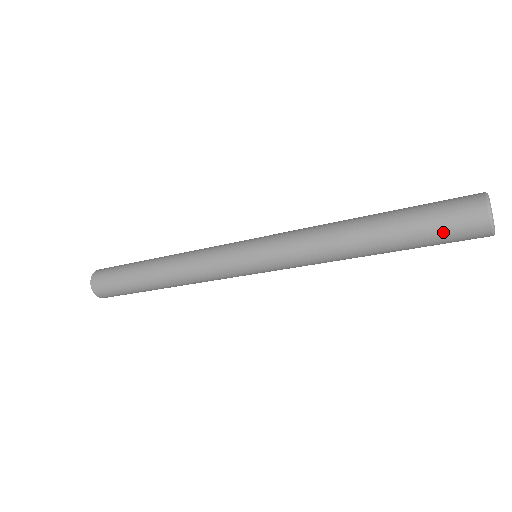
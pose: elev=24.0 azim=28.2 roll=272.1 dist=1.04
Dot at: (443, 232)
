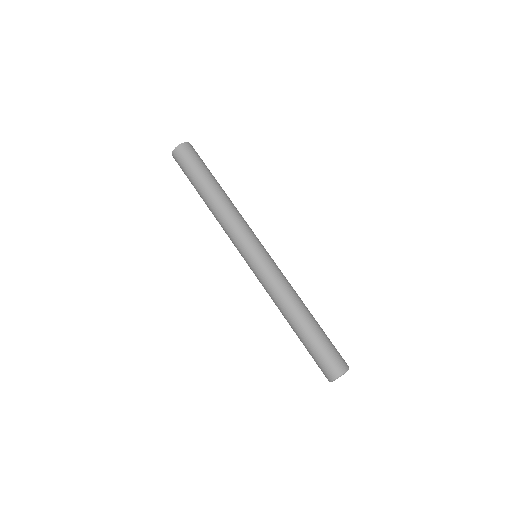
Dot at: (315, 361)
